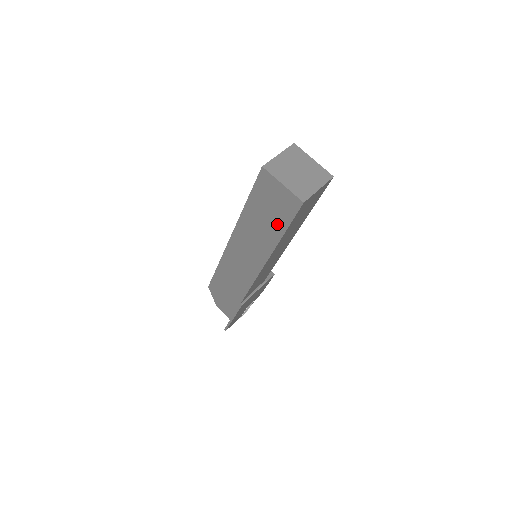
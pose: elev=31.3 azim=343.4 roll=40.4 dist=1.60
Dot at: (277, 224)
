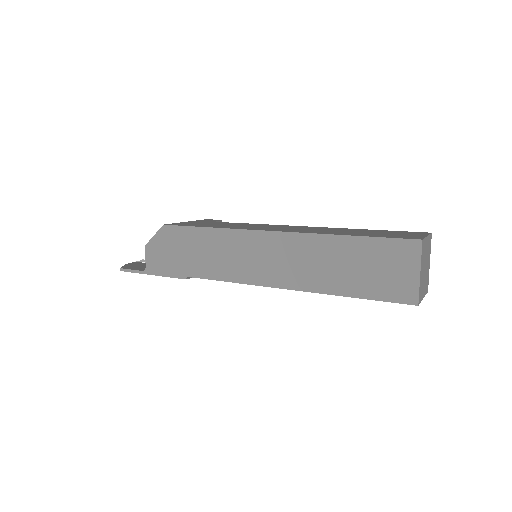
Dot at: (358, 284)
